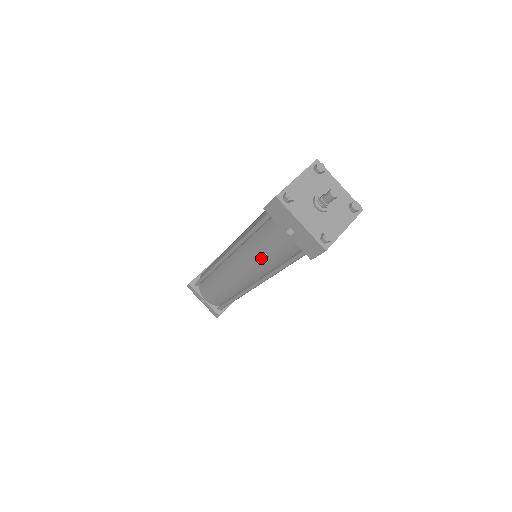
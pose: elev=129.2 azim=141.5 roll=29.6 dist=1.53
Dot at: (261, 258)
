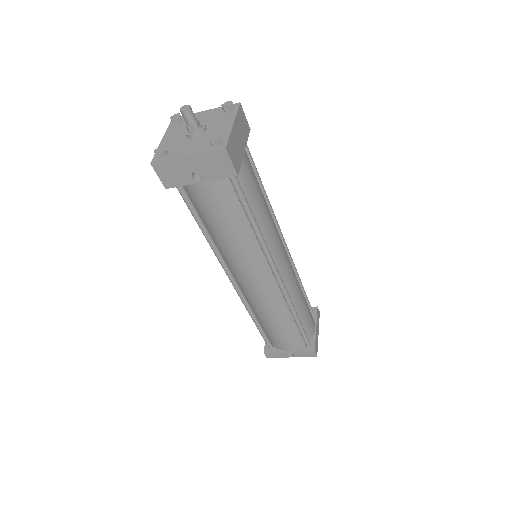
Dot at: (233, 239)
